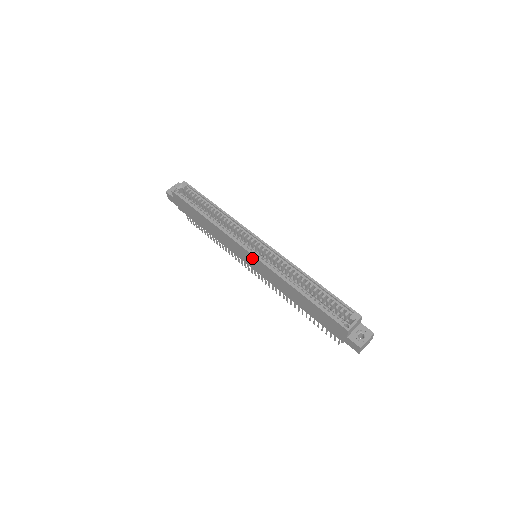
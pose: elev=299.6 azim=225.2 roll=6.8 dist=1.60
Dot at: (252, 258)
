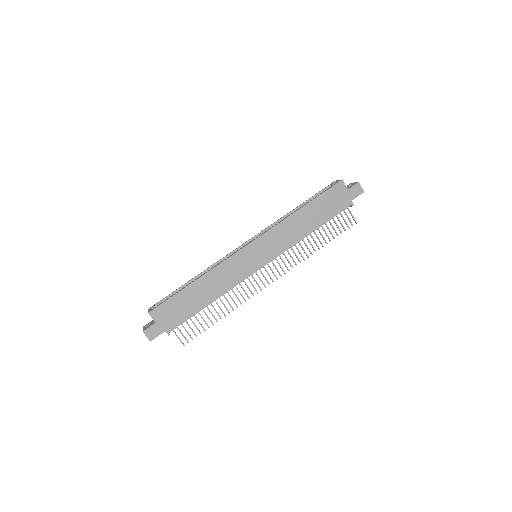
Dot at: (256, 246)
